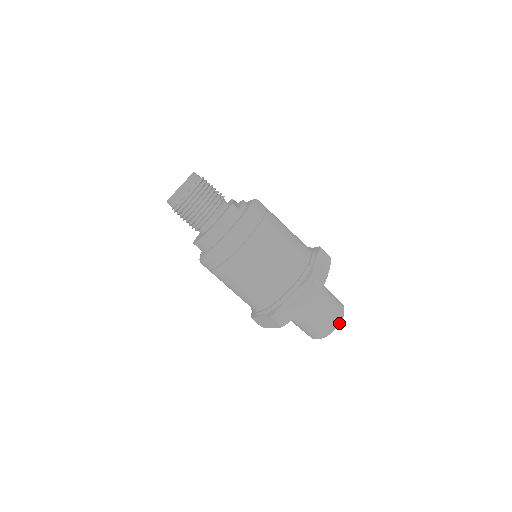
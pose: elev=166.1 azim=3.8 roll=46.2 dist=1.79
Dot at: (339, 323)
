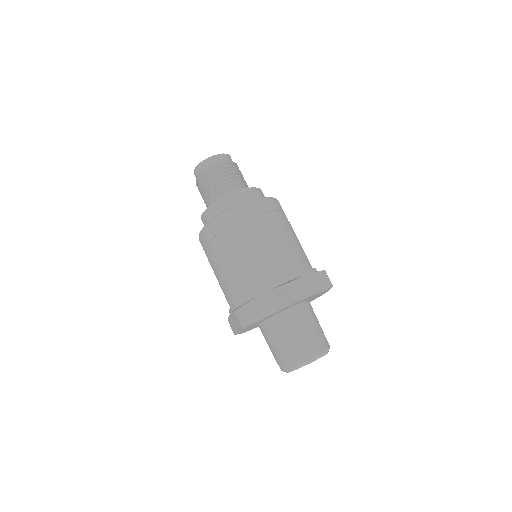
Dot at: (328, 351)
